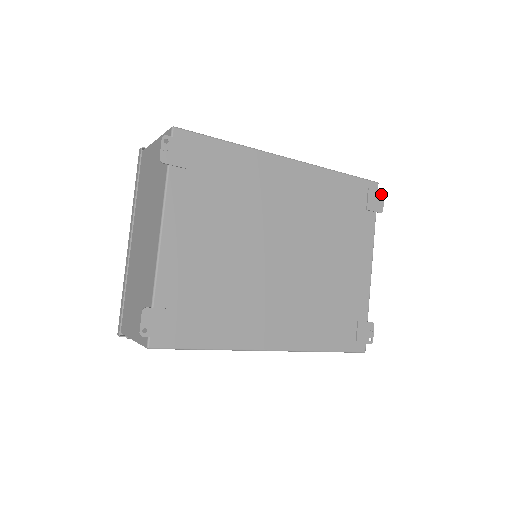
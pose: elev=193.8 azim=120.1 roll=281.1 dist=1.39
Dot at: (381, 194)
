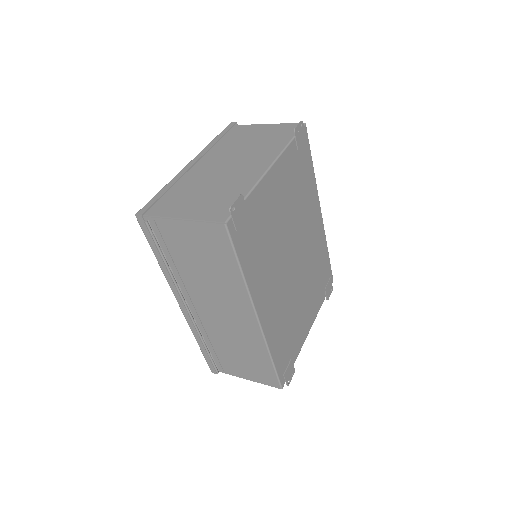
Dot at: (331, 289)
